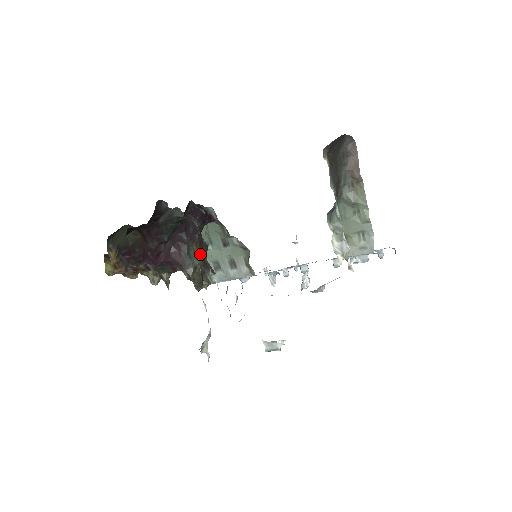
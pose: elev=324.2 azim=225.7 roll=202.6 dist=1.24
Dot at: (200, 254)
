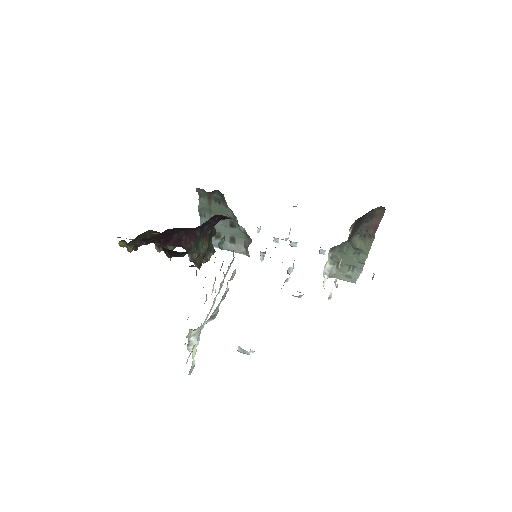
Dot at: (207, 244)
